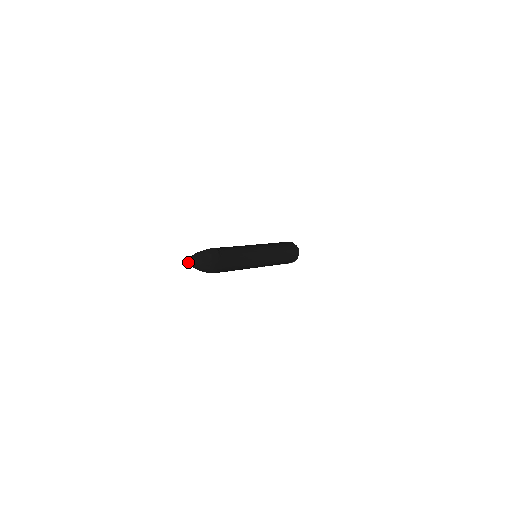
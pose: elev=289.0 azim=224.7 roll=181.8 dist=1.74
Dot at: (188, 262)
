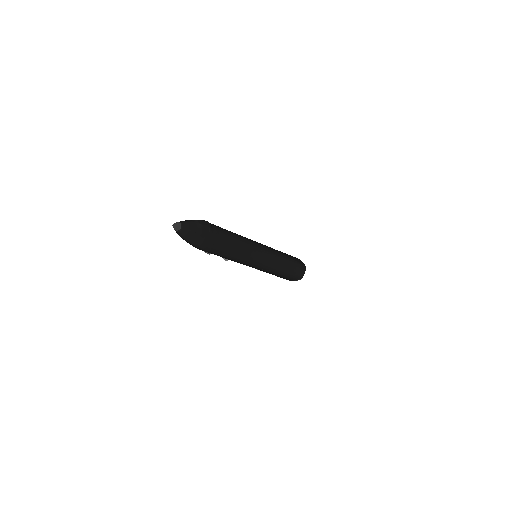
Dot at: (173, 225)
